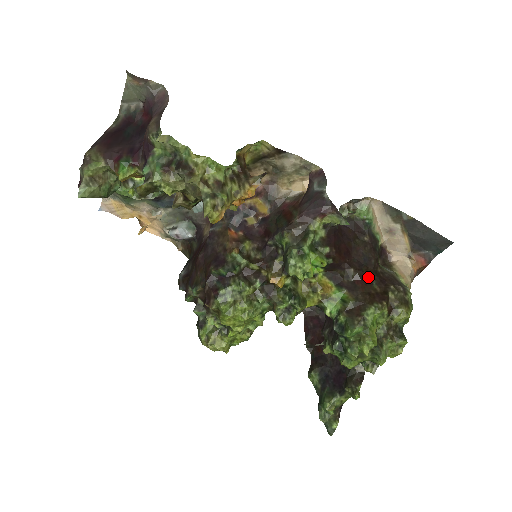
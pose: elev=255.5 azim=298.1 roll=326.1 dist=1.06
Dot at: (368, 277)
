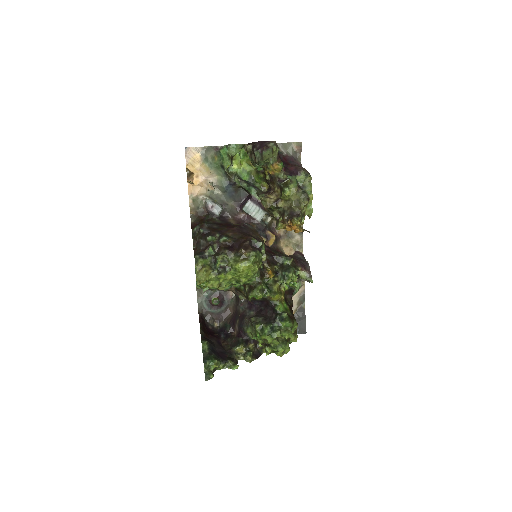
Dot at: occluded
